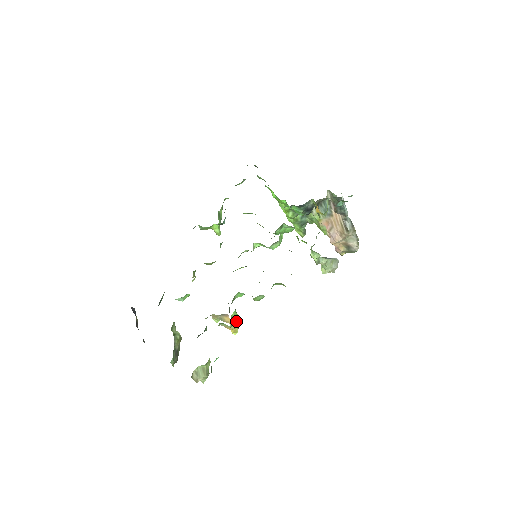
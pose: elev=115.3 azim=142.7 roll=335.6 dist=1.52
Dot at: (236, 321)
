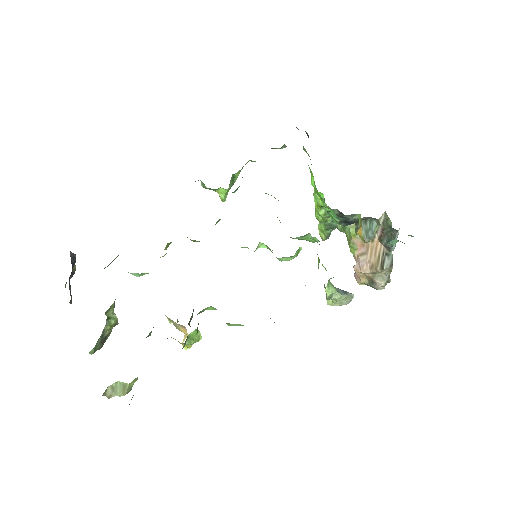
Dot at: (192, 341)
